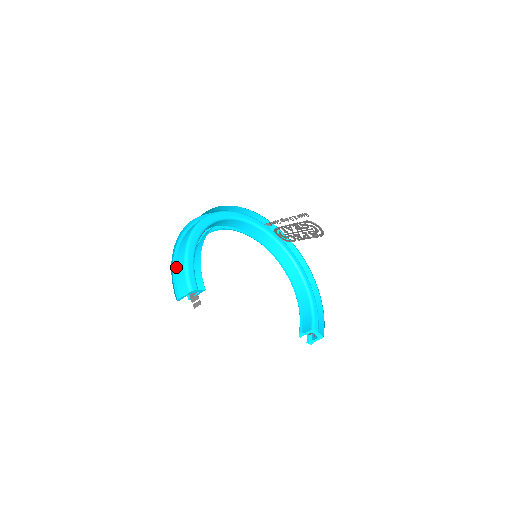
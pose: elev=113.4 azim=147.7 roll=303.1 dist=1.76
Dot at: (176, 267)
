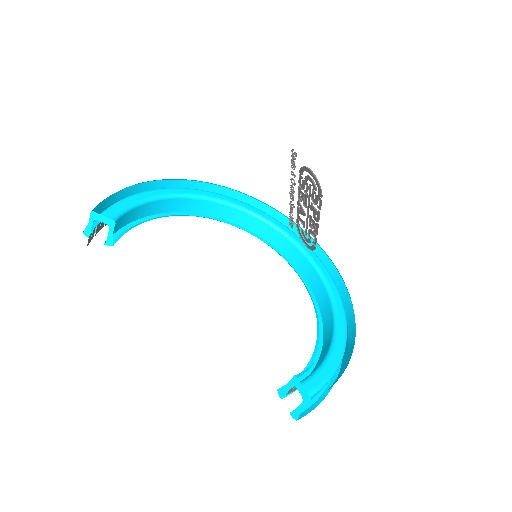
Dot at: occluded
